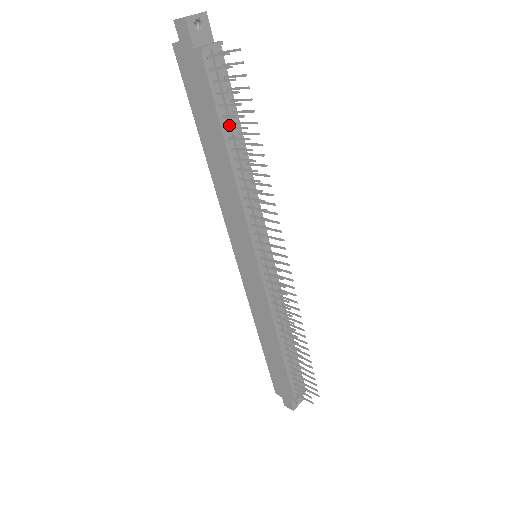
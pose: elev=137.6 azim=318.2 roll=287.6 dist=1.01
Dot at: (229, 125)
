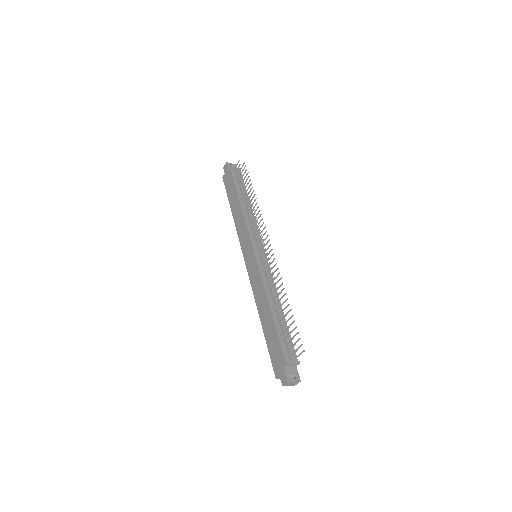
Dot at: (241, 192)
